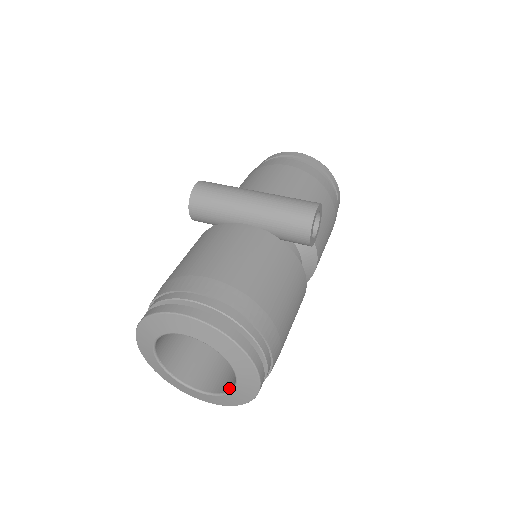
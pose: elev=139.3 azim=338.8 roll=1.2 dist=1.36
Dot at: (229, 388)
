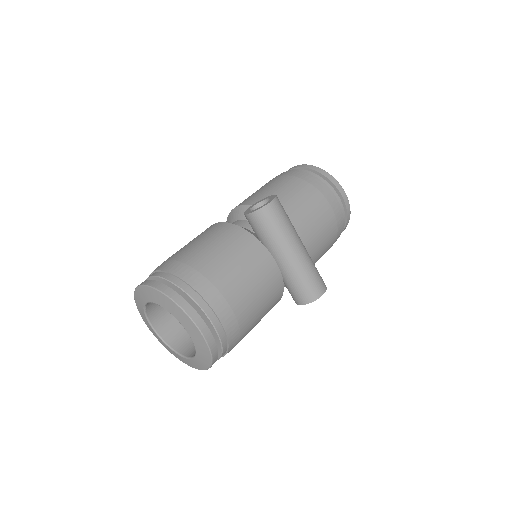
Dot at: (176, 348)
